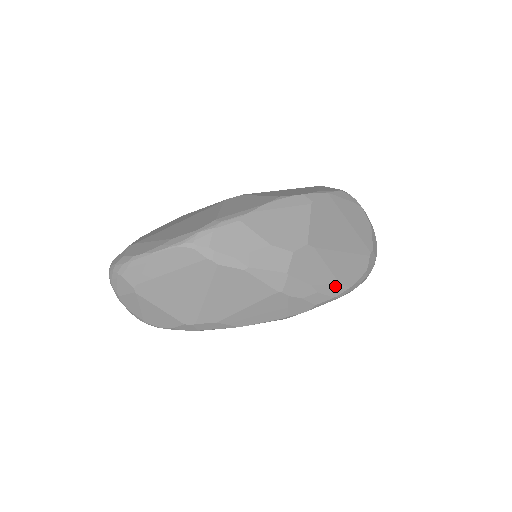
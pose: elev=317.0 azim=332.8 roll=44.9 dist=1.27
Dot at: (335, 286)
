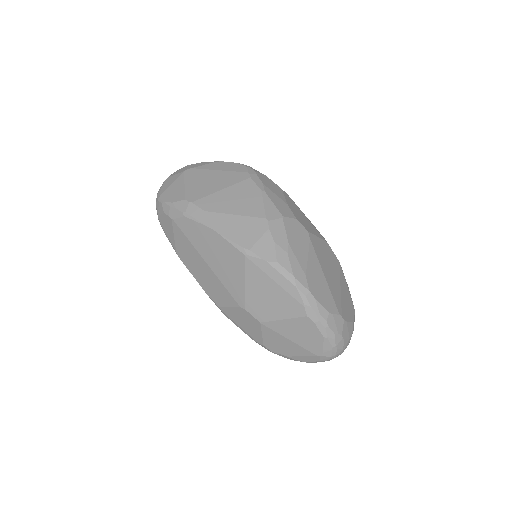
Dot at: (301, 272)
